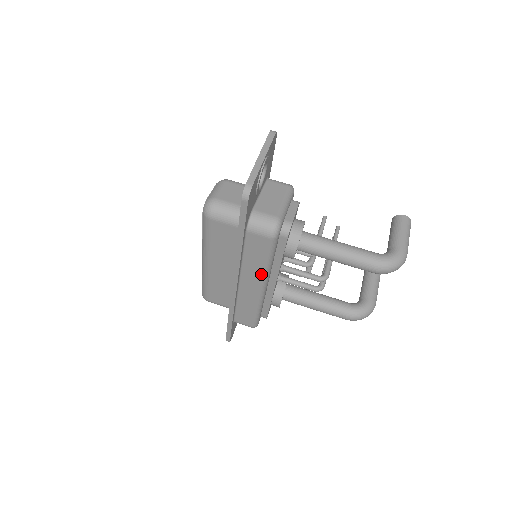
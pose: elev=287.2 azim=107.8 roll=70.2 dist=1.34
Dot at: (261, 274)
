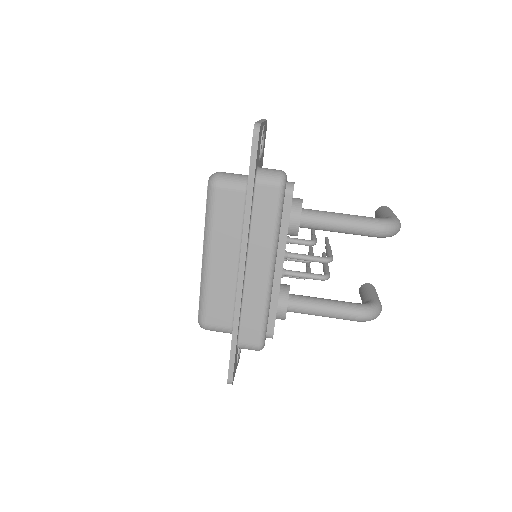
Dot at: (269, 245)
